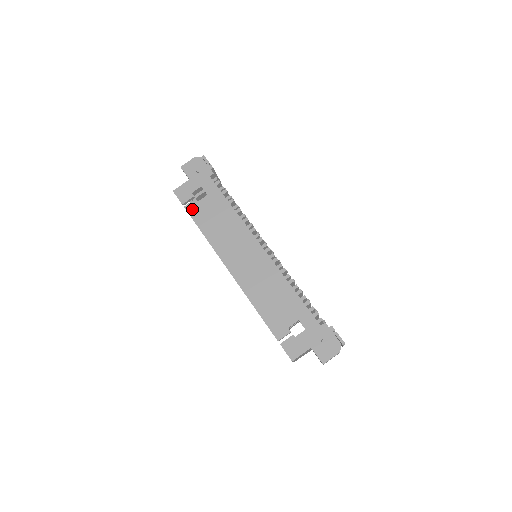
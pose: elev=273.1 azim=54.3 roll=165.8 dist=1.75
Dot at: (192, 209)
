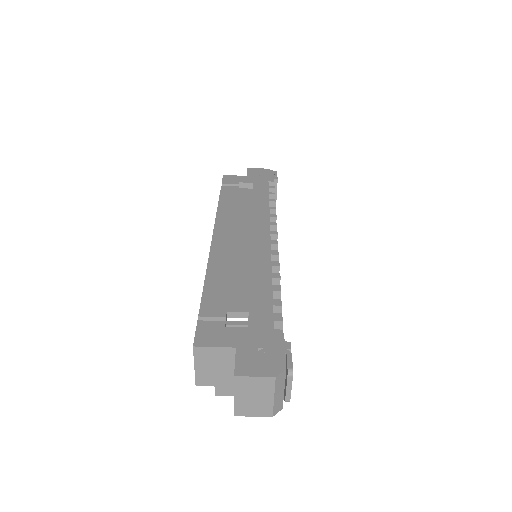
Dot at: (227, 189)
